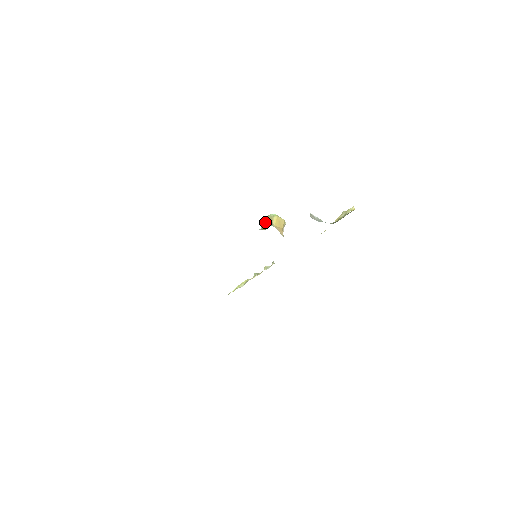
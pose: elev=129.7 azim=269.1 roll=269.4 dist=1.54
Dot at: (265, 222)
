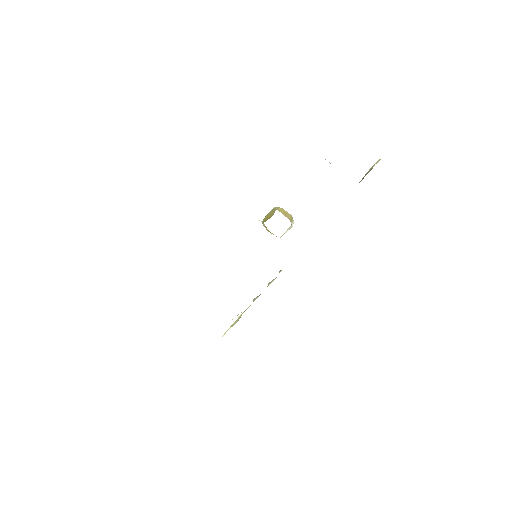
Dot at: (267, 216)
